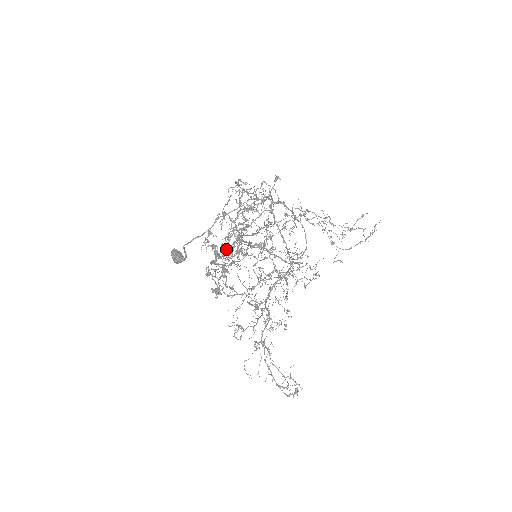
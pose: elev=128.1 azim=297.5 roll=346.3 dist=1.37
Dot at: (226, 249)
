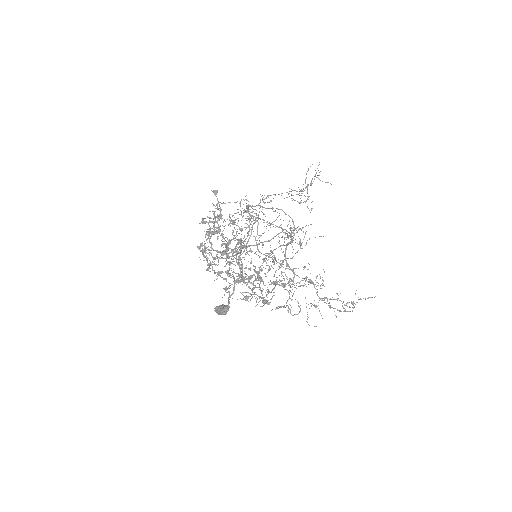
Dot at: occluded
